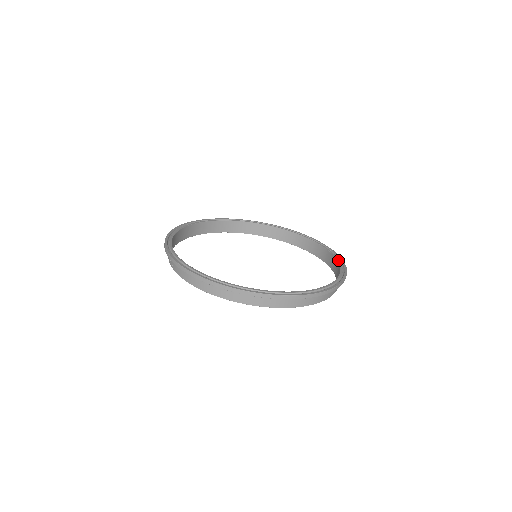
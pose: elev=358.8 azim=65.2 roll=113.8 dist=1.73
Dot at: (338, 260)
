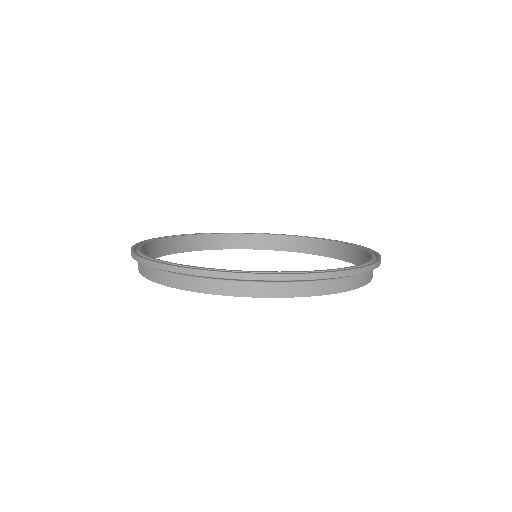
Dot at: (367, 250)
